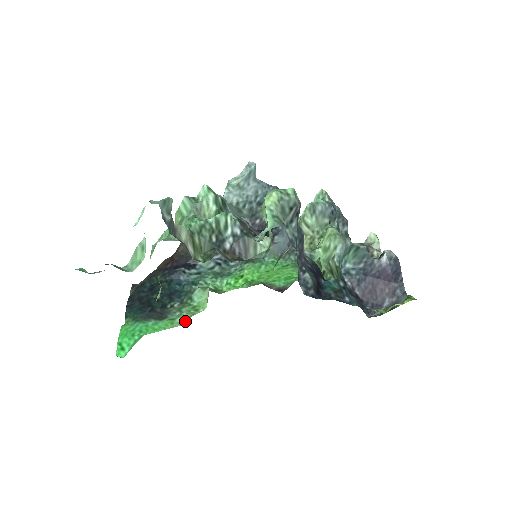
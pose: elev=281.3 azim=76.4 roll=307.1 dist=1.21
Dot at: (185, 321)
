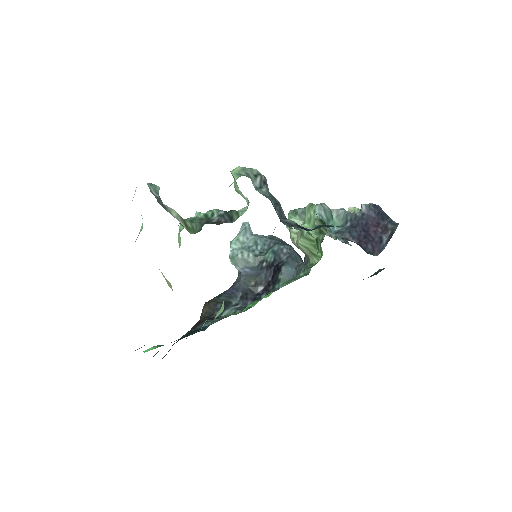
Dot at: occluded
